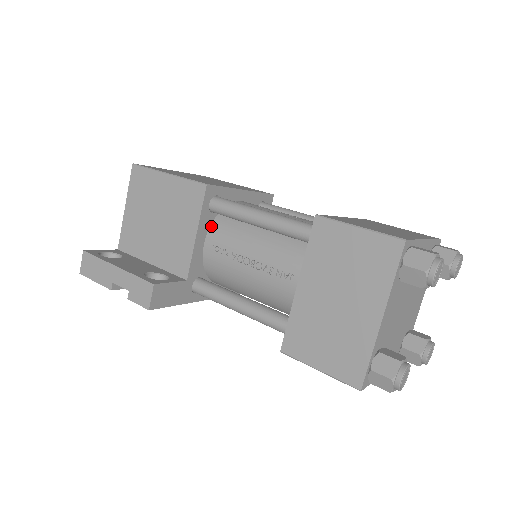
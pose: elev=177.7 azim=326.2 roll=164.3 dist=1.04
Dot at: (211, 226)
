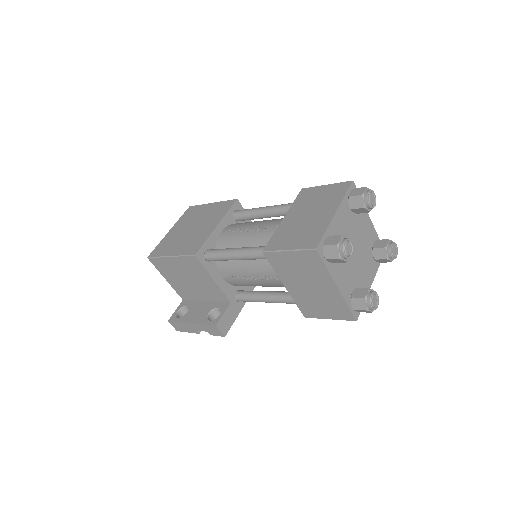
Dot at: (217, 267)
